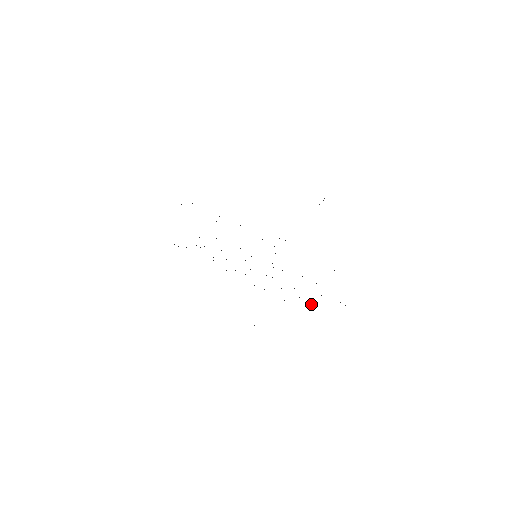
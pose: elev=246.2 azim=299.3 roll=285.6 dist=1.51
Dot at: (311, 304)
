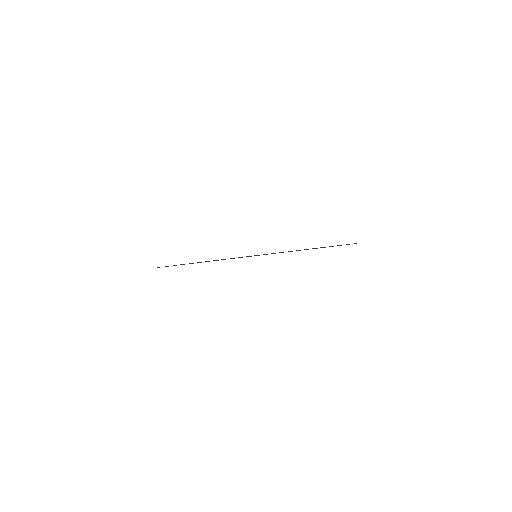
Dot at: occluded
